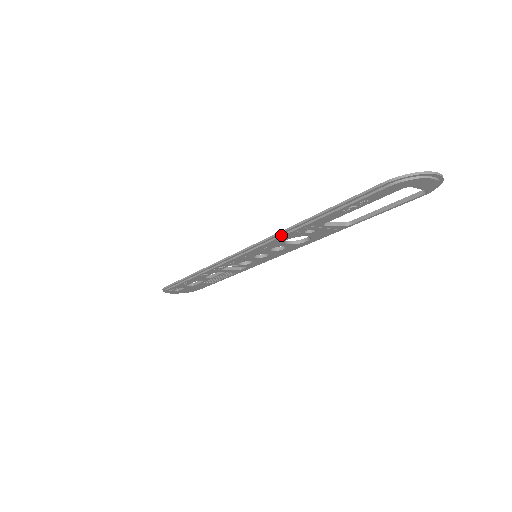
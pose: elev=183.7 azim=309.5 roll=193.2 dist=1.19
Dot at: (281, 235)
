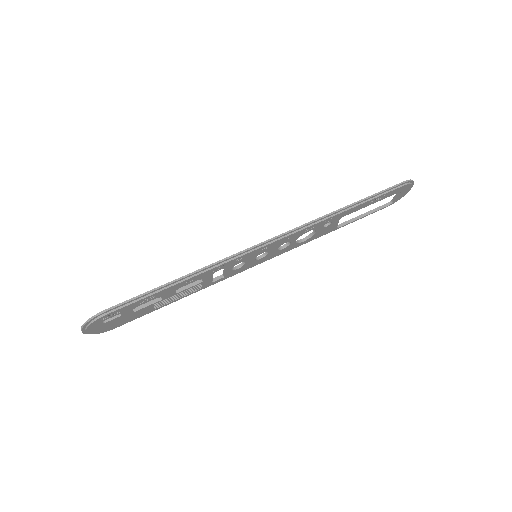
Dot at: (316, 222)
